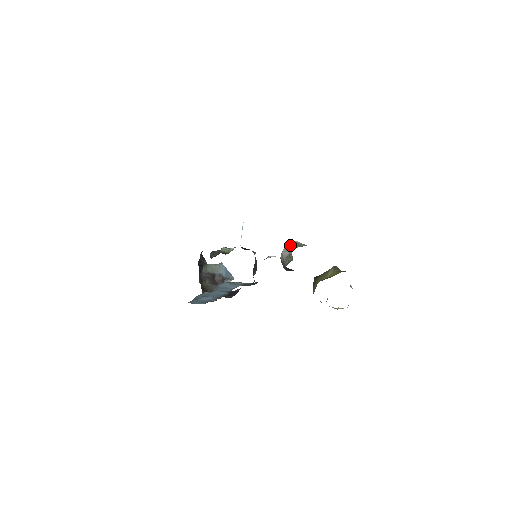
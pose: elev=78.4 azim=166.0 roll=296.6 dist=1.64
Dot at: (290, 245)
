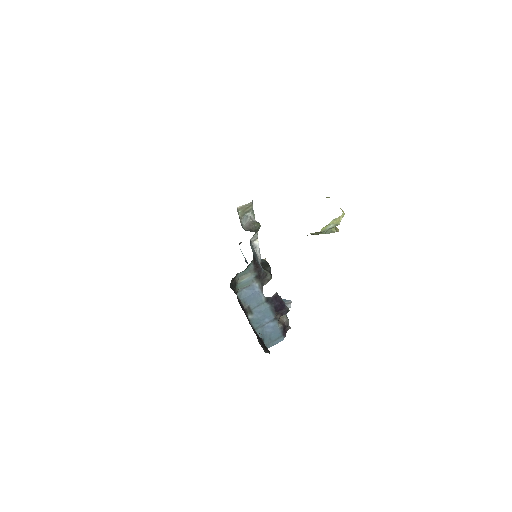
Dot at: (243, 216)
